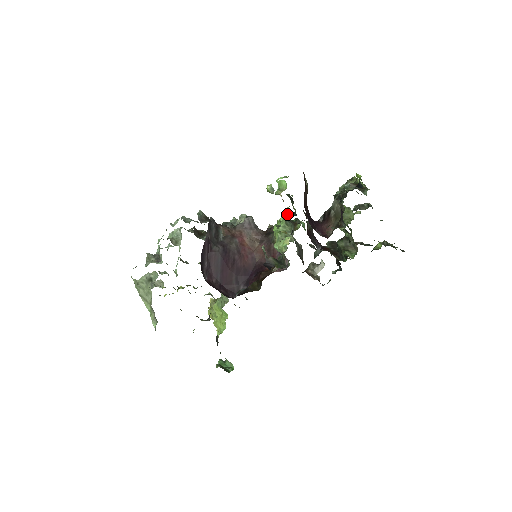
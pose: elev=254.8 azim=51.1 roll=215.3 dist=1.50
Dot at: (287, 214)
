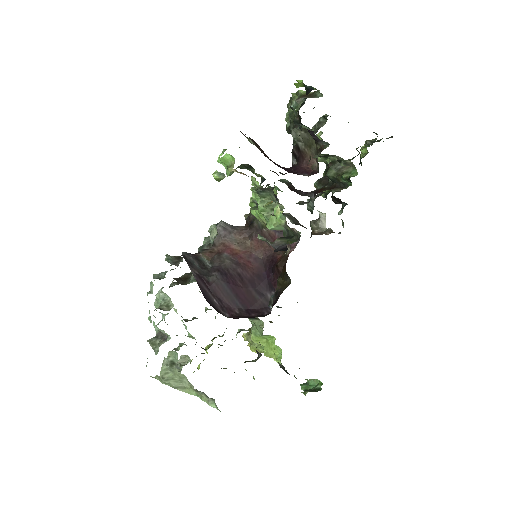
Dot at: (256, 184)
